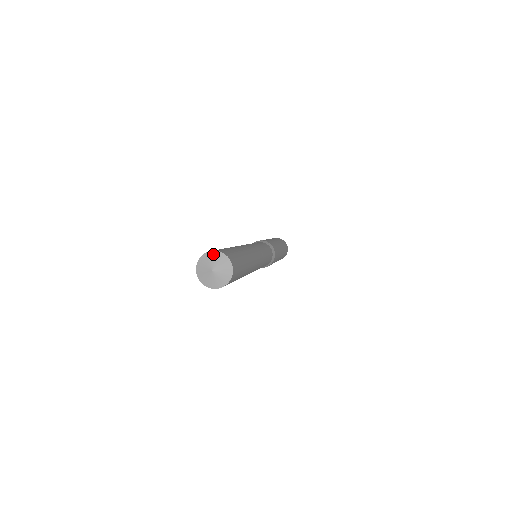
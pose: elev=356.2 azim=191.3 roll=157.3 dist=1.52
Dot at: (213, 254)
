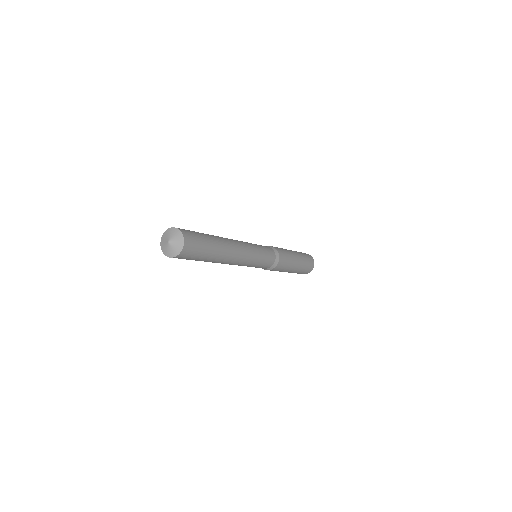
Dot at: (177, 231)
